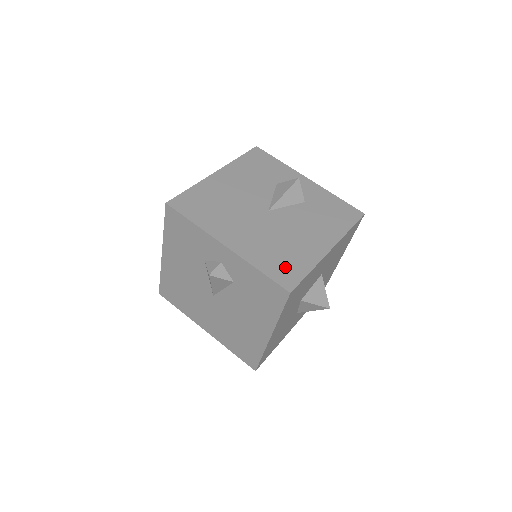
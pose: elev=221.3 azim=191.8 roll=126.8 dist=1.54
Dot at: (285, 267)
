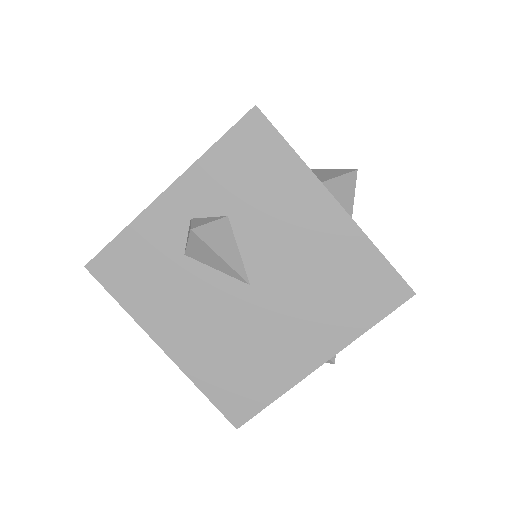
Dot at: occluded
